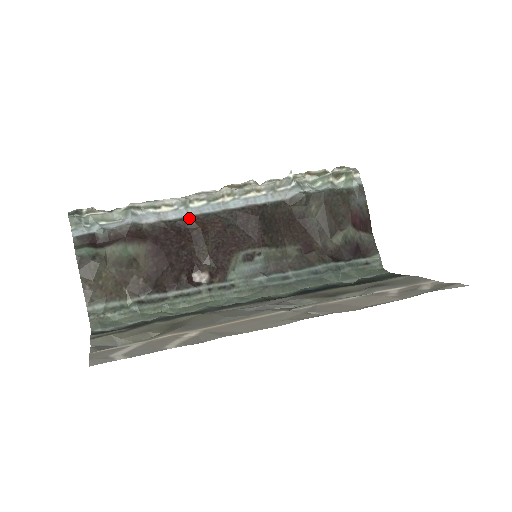
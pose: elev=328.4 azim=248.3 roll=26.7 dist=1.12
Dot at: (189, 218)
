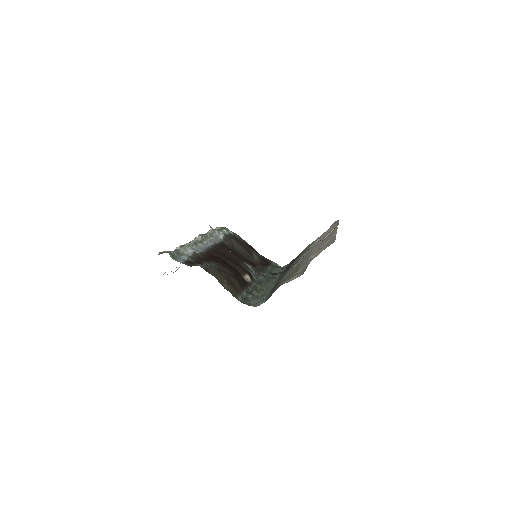
Dot at: (207, 250)
